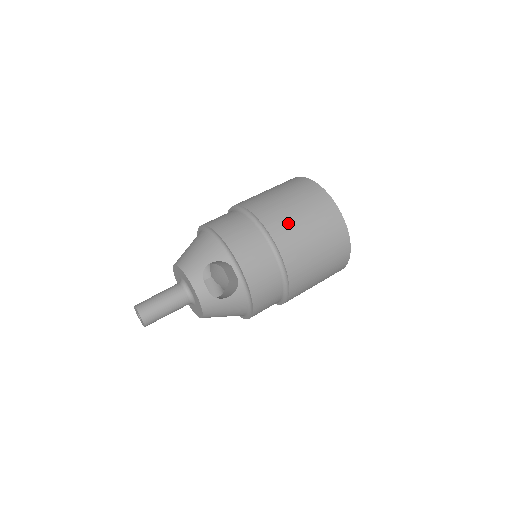
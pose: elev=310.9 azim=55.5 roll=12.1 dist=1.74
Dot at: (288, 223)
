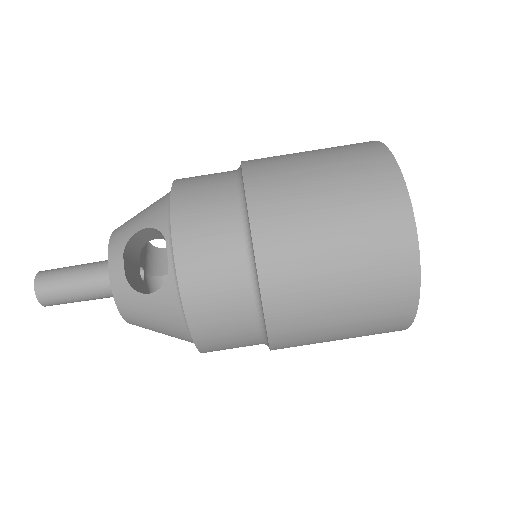
Dot at: (290, 192)
